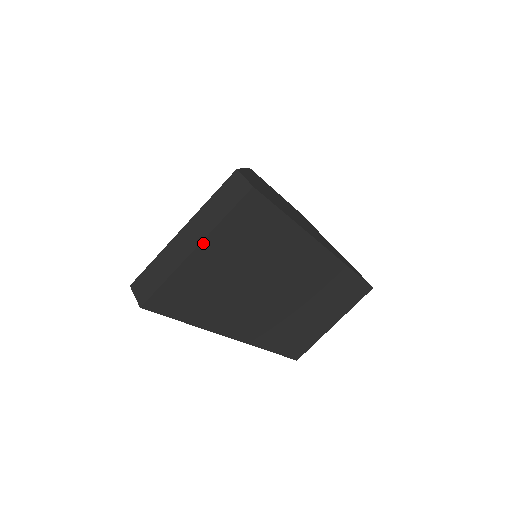
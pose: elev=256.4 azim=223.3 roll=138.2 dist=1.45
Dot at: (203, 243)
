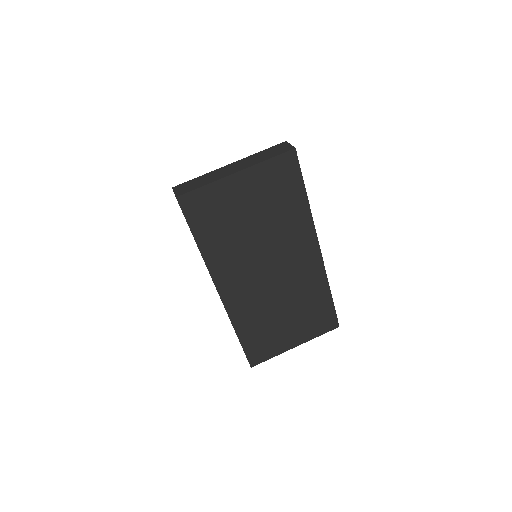
Dot at: (244, 171)
